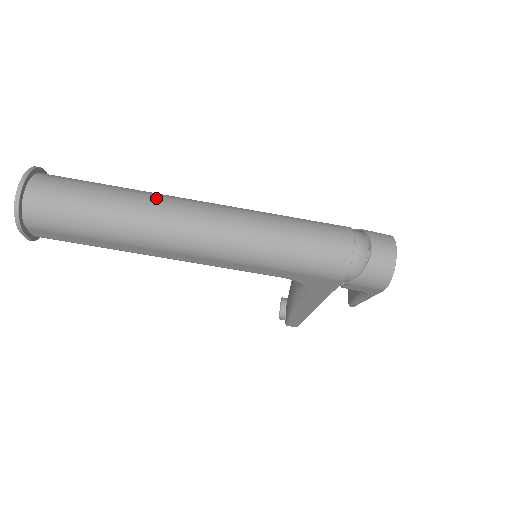
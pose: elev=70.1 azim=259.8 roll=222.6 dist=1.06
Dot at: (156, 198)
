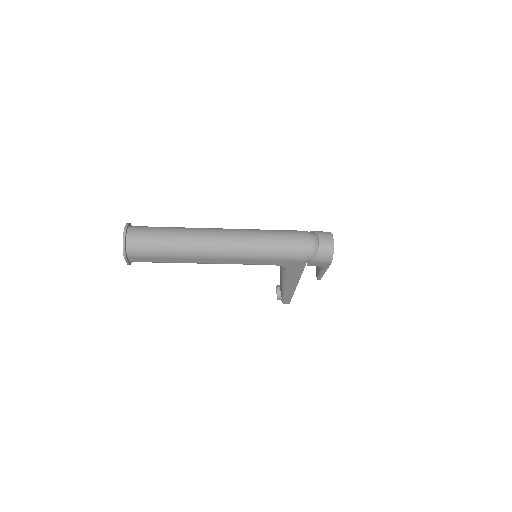
Dot at: (197, 230)
